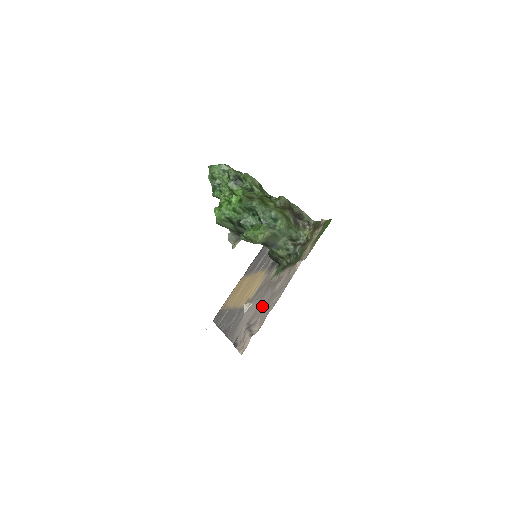
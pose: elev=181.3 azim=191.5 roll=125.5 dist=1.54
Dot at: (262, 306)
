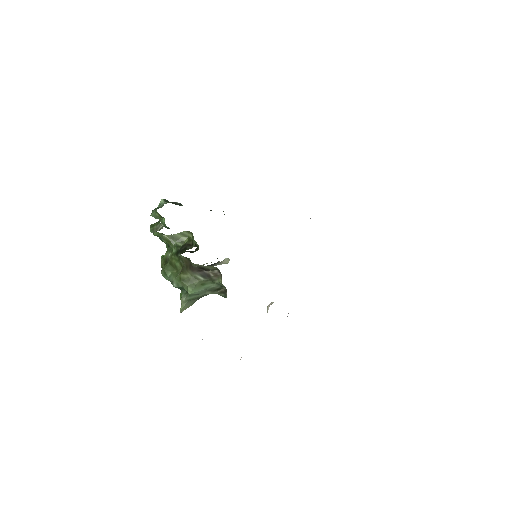
Dot at: occluded
